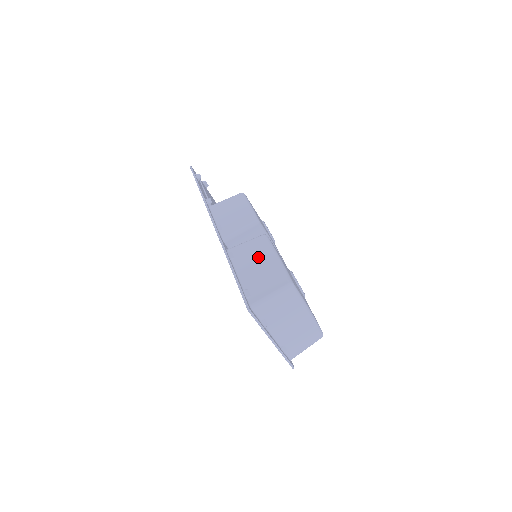
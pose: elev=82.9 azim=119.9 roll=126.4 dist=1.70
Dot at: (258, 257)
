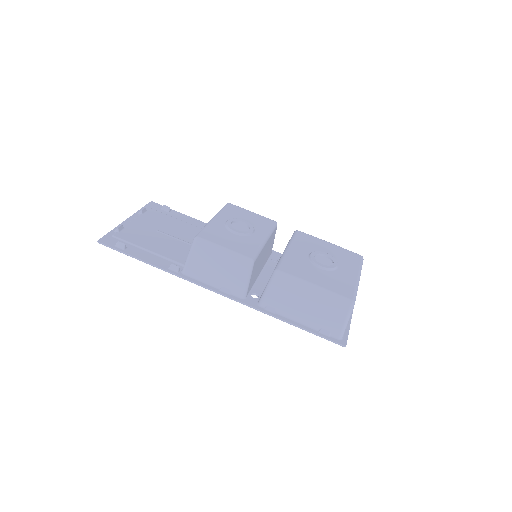
Dot at: (297, 298)
